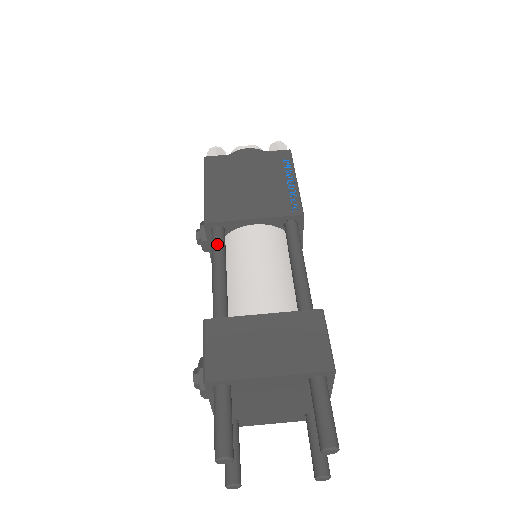
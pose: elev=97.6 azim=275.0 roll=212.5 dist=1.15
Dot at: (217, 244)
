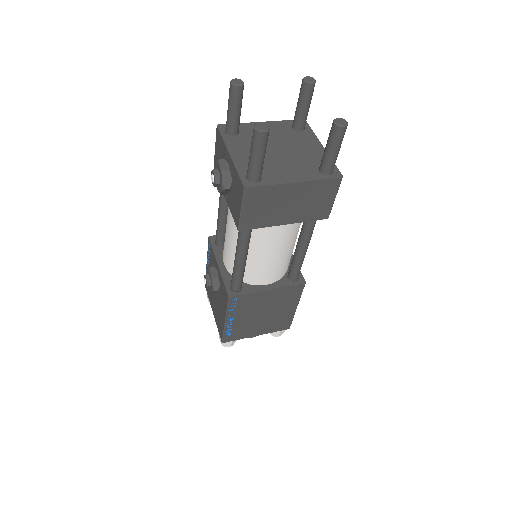
Dot at: occluded
